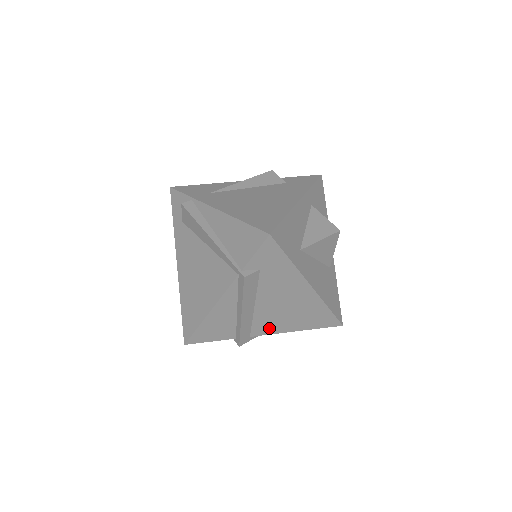
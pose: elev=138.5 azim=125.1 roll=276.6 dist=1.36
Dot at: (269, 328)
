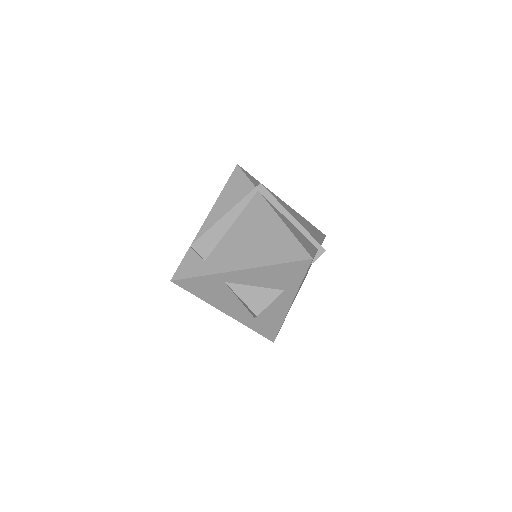
Dot at: occluded
